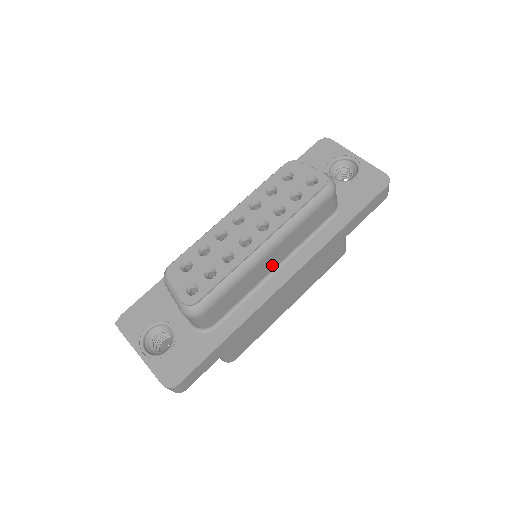
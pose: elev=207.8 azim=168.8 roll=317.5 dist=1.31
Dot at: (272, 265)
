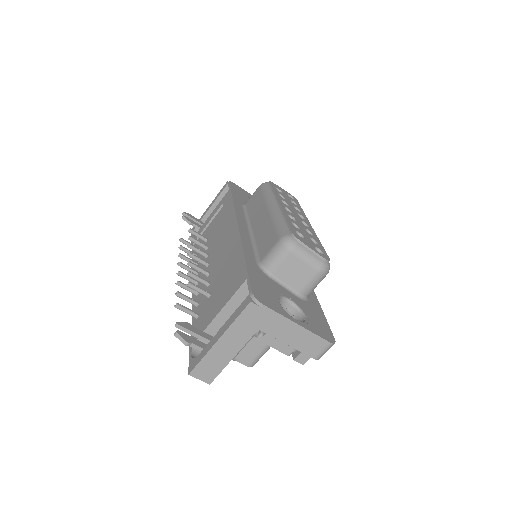
Dot at: occluded
